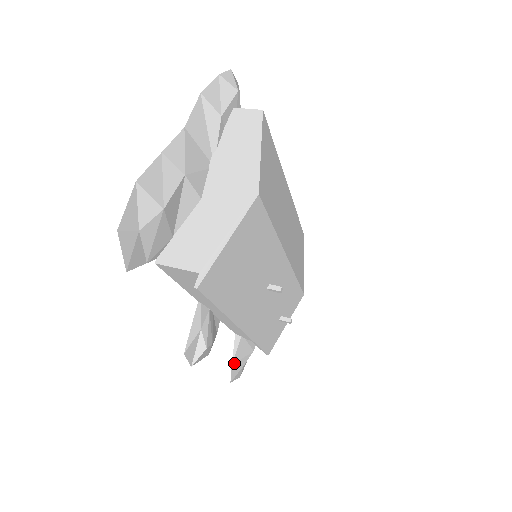
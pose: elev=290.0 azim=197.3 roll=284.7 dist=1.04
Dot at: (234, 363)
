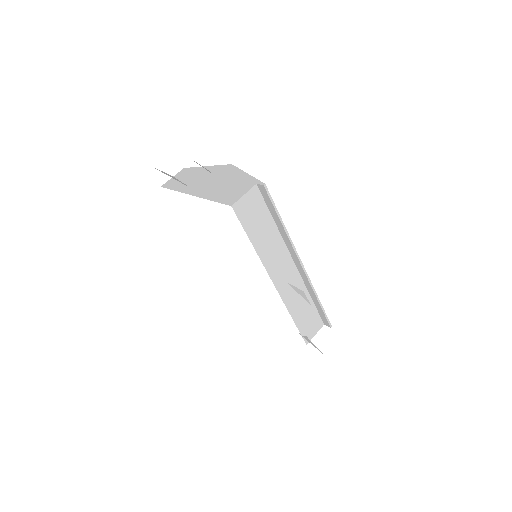
Dot at: occluded
